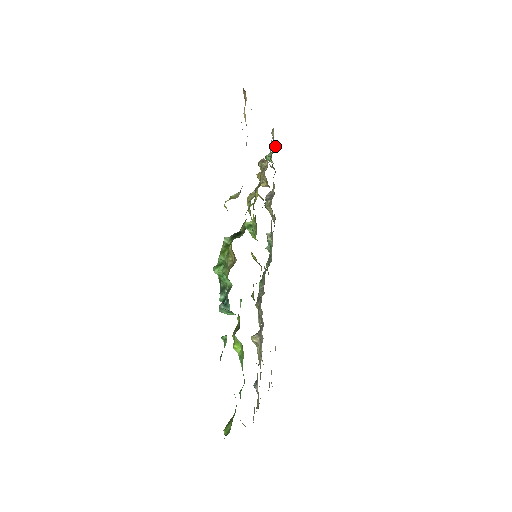
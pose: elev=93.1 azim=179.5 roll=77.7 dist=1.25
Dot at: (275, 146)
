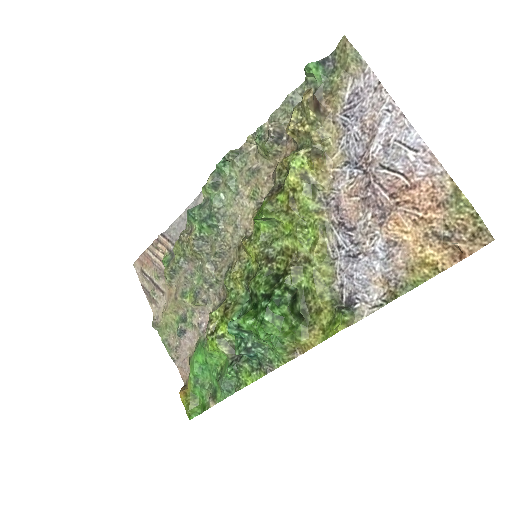
Dot at: occluded
